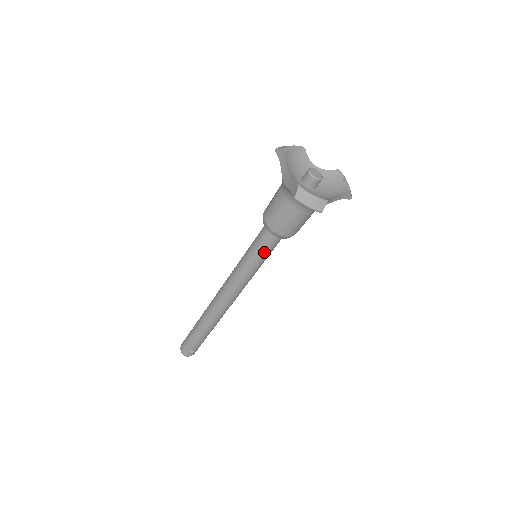
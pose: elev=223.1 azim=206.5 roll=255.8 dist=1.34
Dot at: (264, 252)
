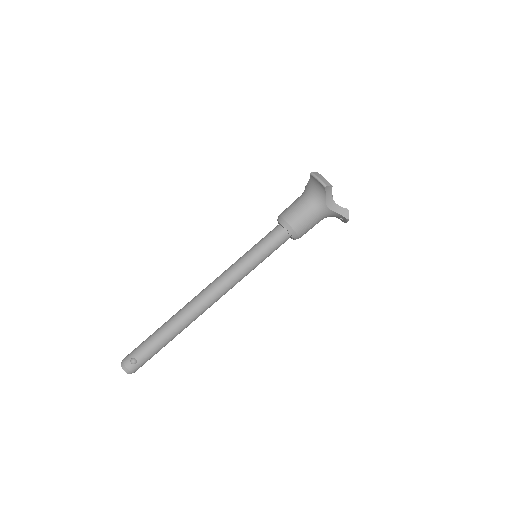
Dot at: (266, 243)
